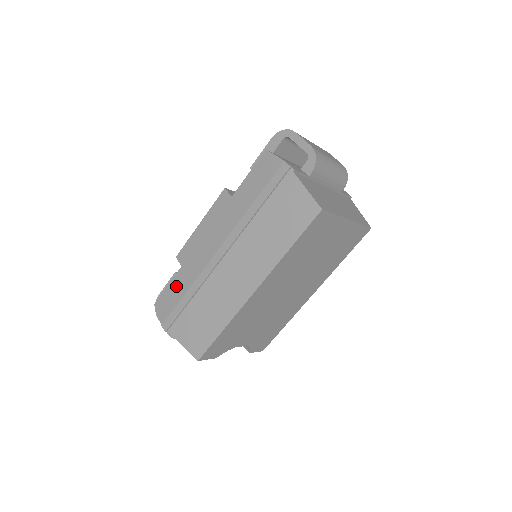
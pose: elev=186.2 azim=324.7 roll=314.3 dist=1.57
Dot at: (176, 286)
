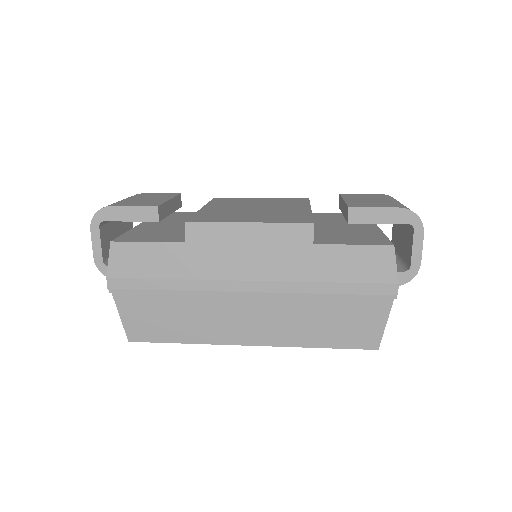
Dot at: (161, 257)
